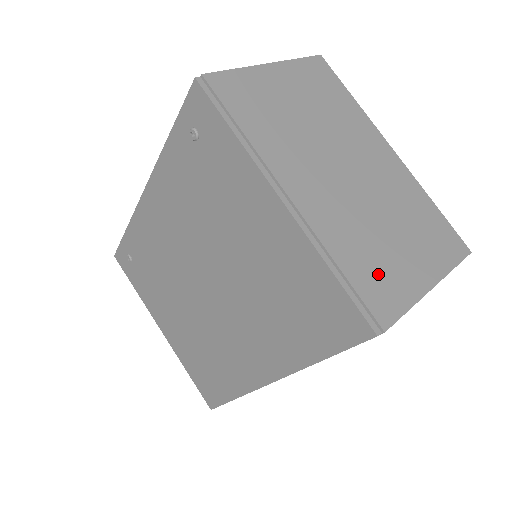
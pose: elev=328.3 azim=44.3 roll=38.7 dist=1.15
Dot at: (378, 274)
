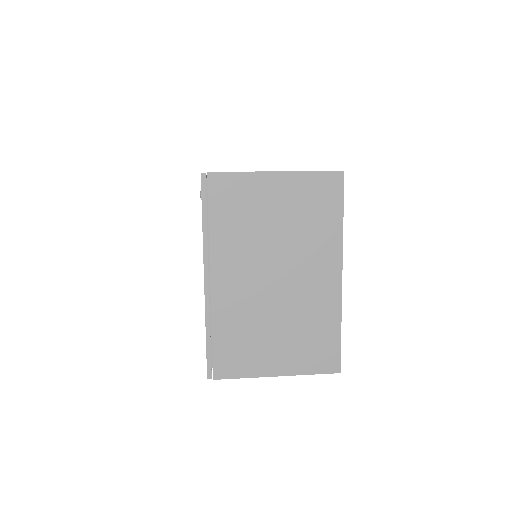
Dot at: (238, 350)
